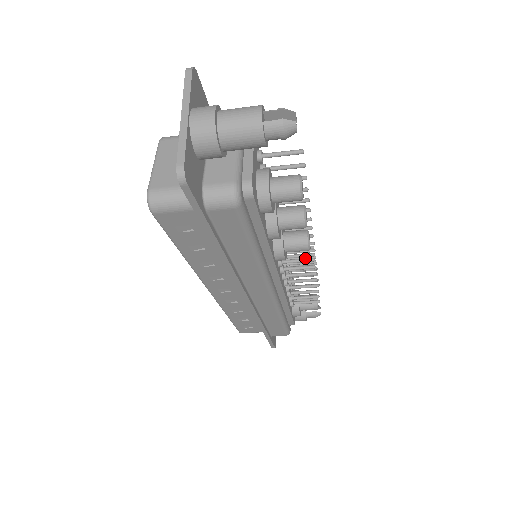
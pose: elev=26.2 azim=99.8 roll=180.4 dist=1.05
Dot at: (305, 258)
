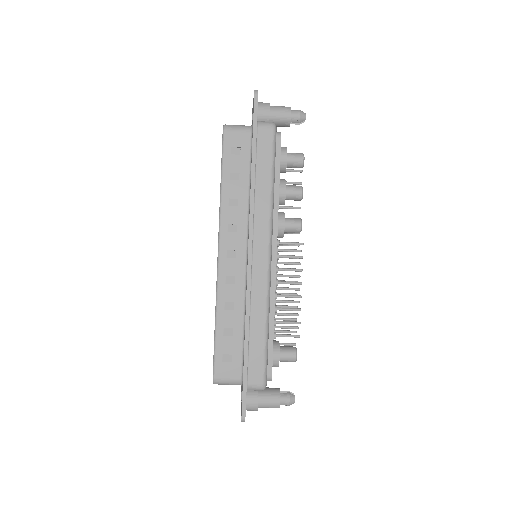
Dot at: (296, 243)
